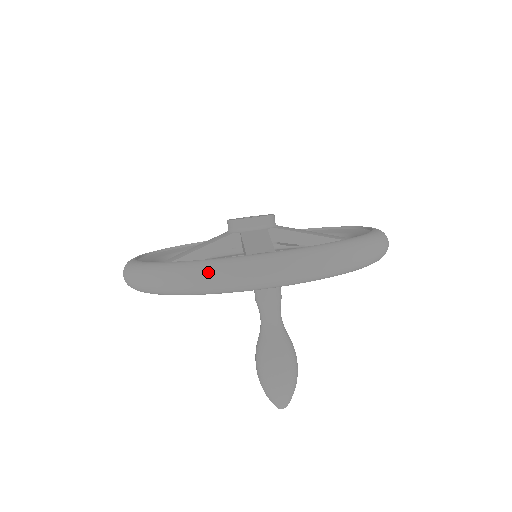
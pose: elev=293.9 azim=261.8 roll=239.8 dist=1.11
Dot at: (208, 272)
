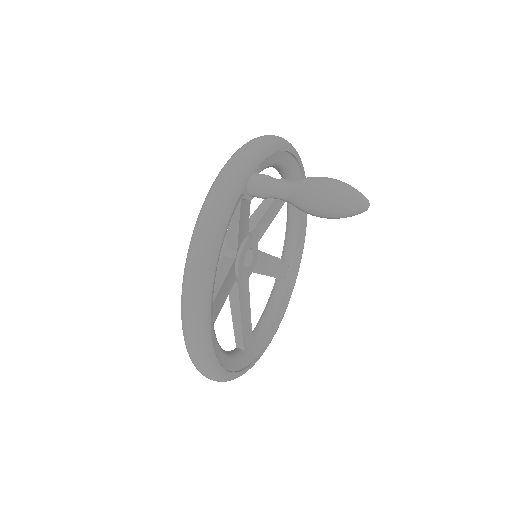
Dot at: (209, 197)
